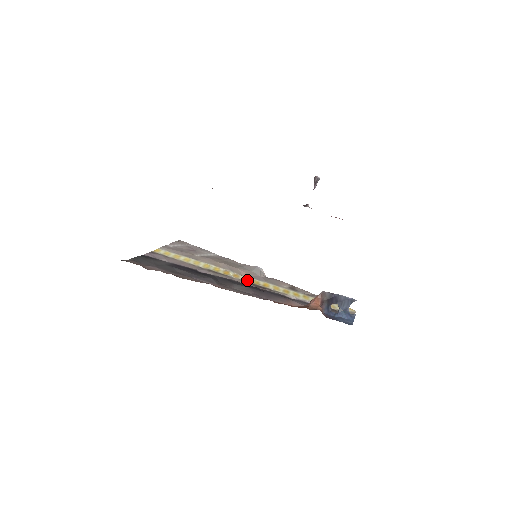
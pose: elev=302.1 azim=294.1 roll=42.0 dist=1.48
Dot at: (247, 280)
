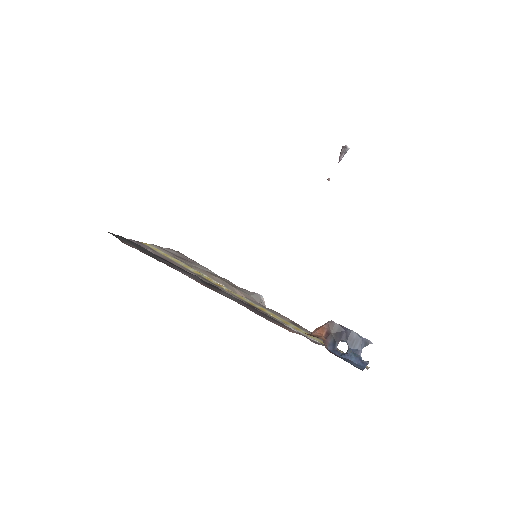
Dot at: (241, 298)
